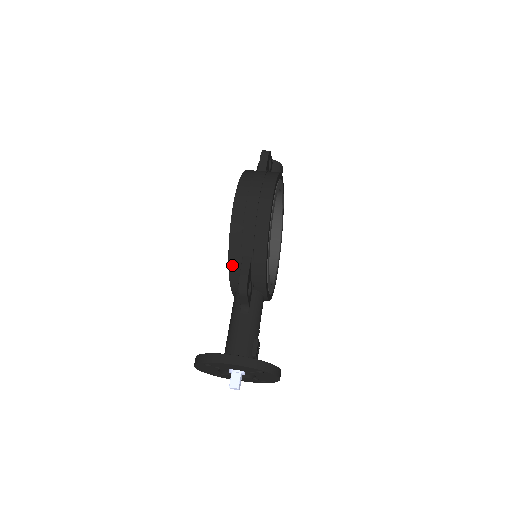
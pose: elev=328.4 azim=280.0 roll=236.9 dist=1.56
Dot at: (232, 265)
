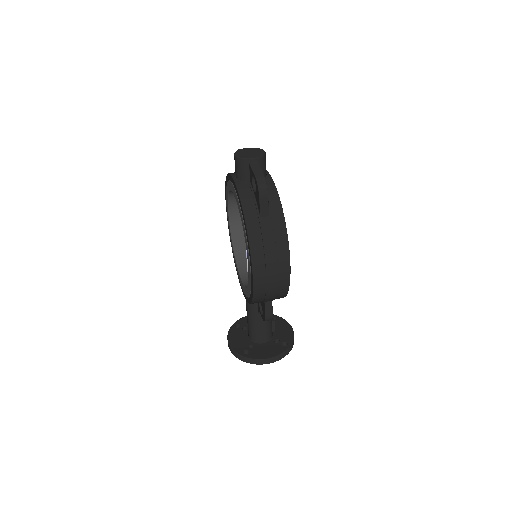
Dot at: (253, 303)
